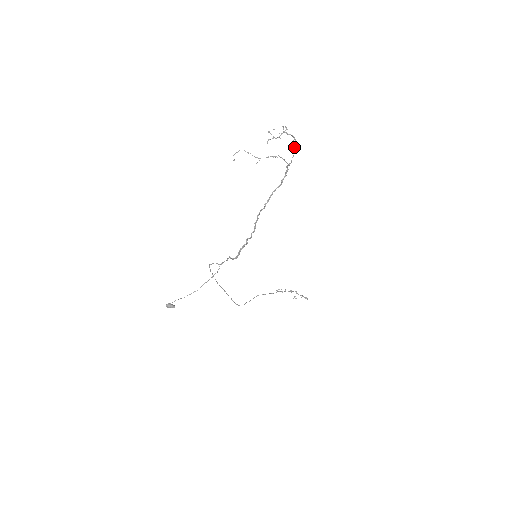
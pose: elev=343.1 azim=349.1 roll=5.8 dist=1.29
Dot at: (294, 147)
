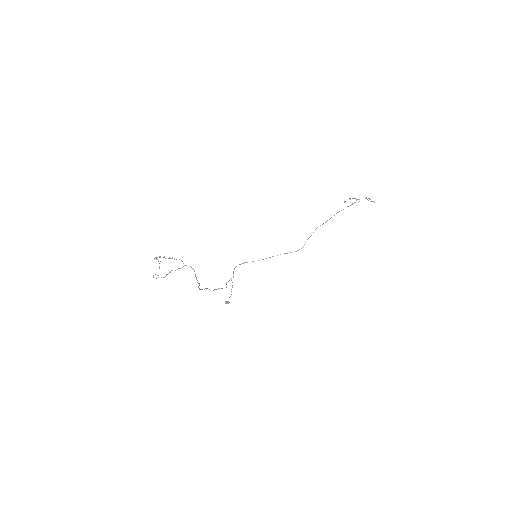
Dot at: occluded
